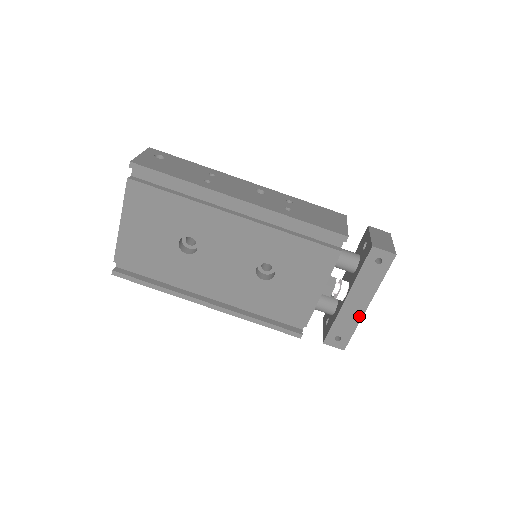
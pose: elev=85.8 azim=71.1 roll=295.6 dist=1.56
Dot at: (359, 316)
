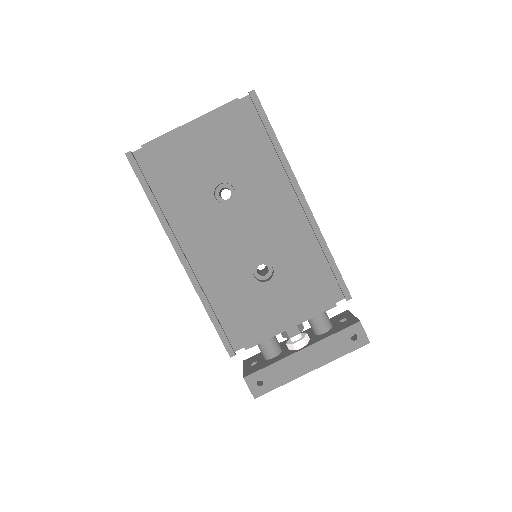
Dot at: (297, 375)
